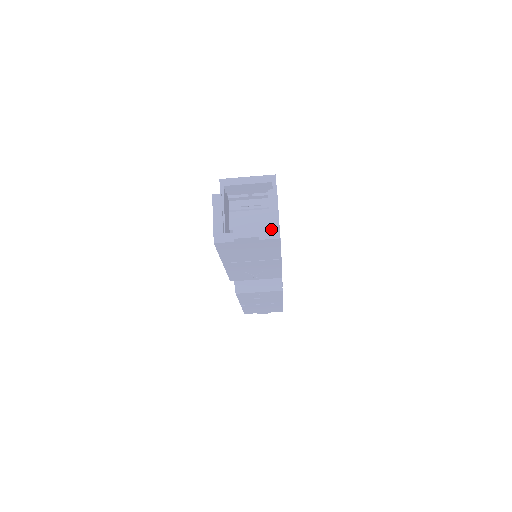
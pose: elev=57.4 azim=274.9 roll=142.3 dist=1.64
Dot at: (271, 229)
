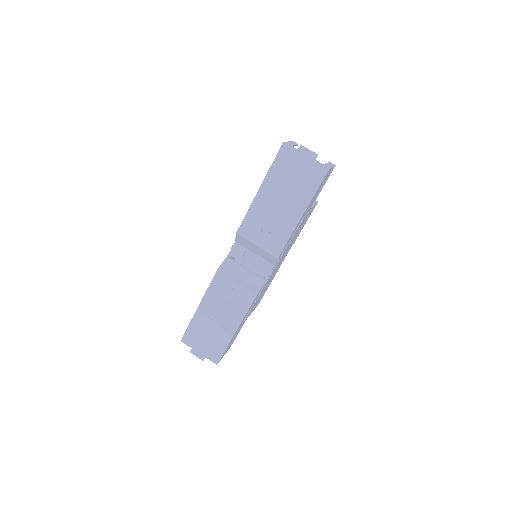
Dot at: (325, 165)
